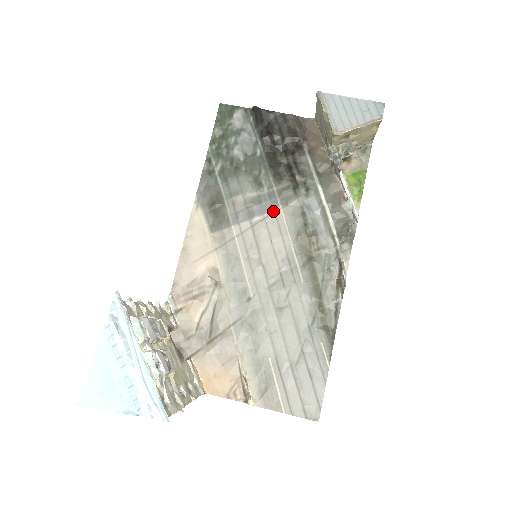
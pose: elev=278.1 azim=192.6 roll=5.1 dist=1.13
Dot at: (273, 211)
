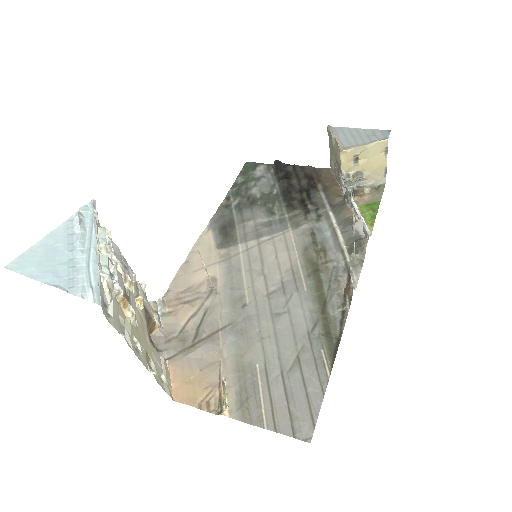
Dot at: (282, 232)
